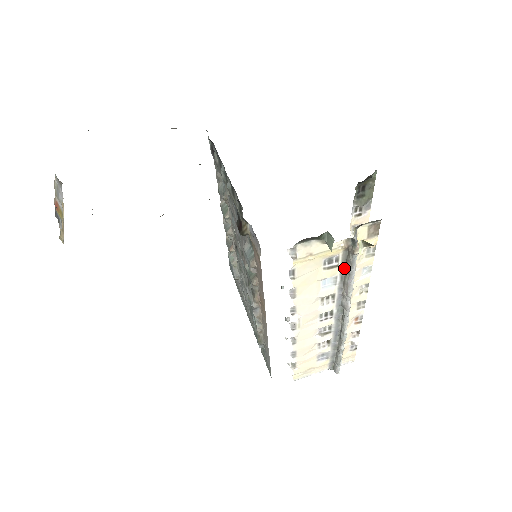
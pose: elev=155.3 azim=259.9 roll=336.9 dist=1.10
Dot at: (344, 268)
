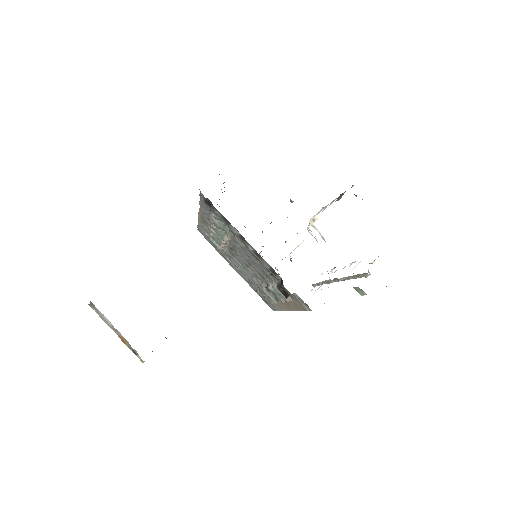
Dot at: (352, 277)
